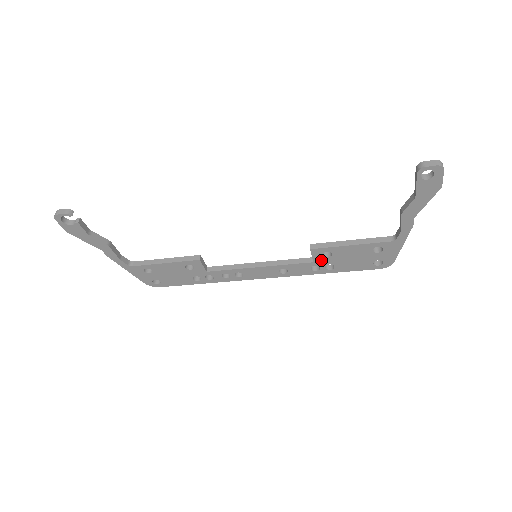
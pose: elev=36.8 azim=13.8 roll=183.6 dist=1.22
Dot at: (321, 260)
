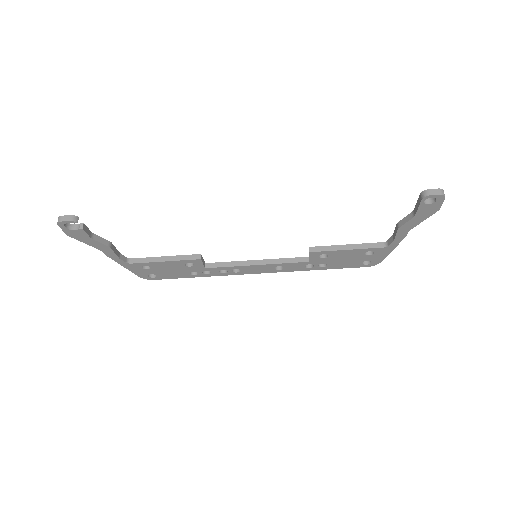
Dot at: (316, 260)
